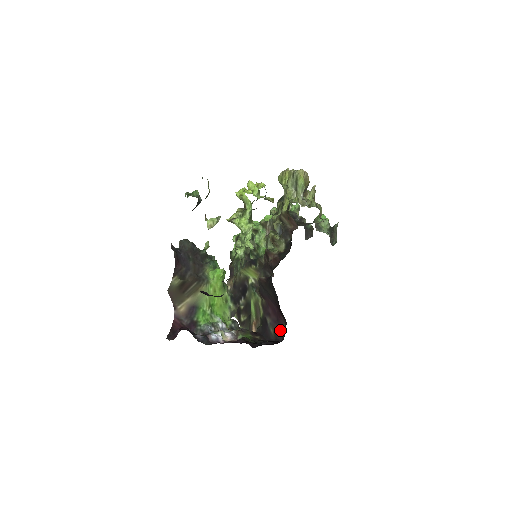
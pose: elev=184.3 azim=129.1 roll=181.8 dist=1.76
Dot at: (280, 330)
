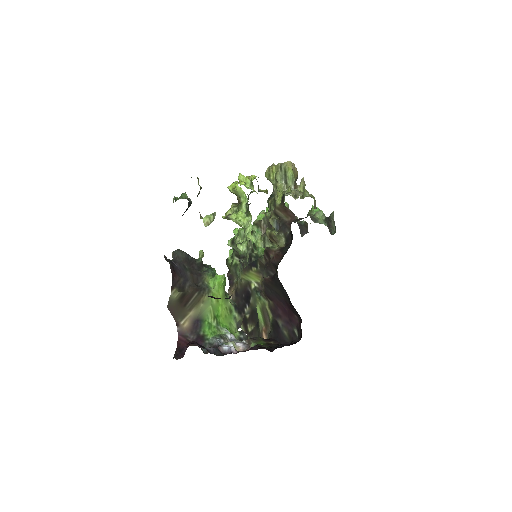
Dot at: (295, 330)
